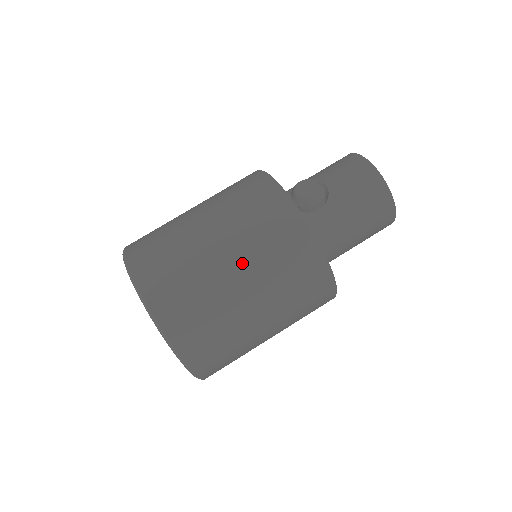
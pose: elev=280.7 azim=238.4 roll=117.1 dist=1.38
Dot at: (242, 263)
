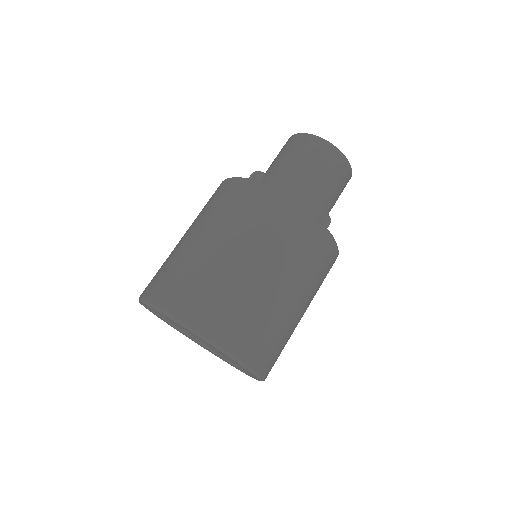
Dot at: (197, 228)
